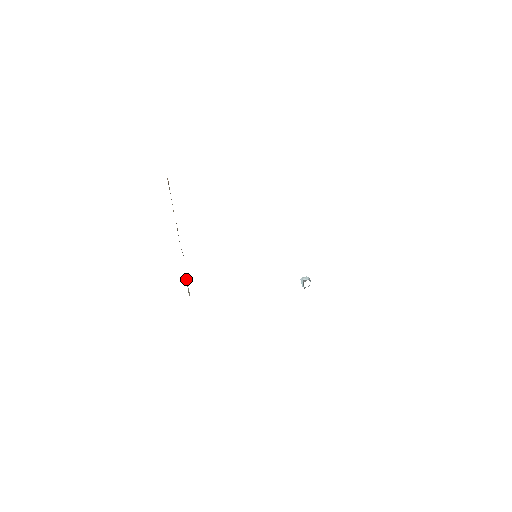
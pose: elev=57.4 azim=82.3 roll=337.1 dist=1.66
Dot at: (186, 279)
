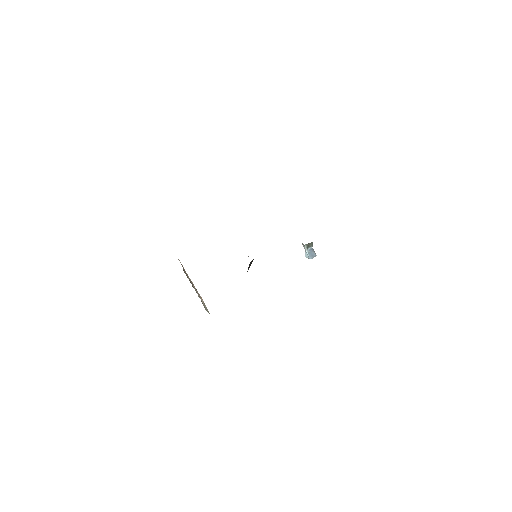
Dot at: (201, 300)
